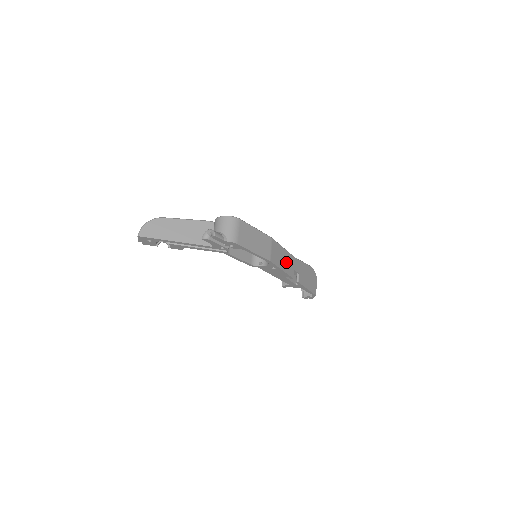
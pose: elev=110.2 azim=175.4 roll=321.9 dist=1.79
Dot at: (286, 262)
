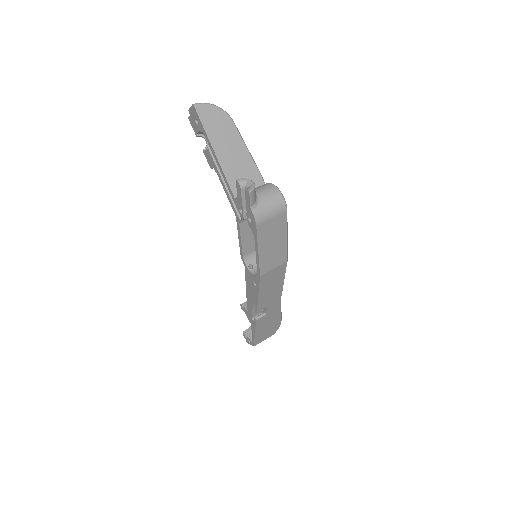
Dot at: (270, 293)
